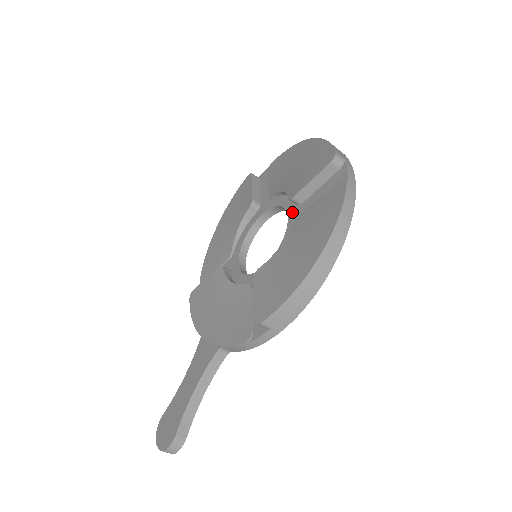
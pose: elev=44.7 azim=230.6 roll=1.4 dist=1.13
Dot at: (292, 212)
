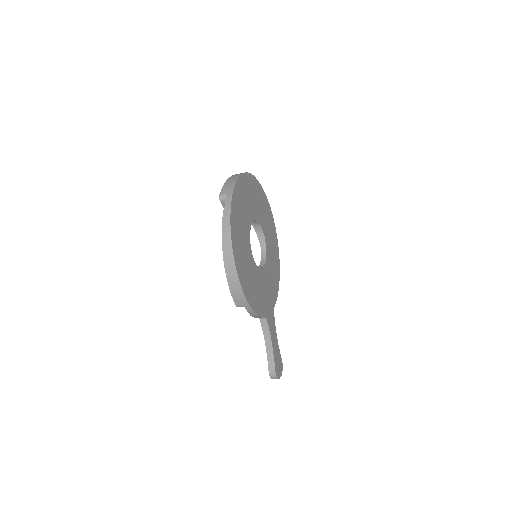
Dot at: occluded
